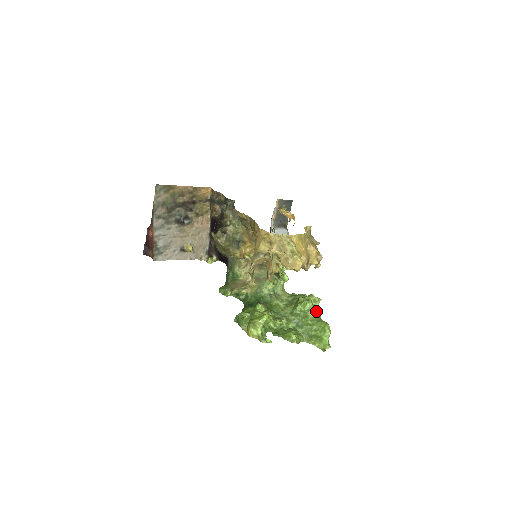
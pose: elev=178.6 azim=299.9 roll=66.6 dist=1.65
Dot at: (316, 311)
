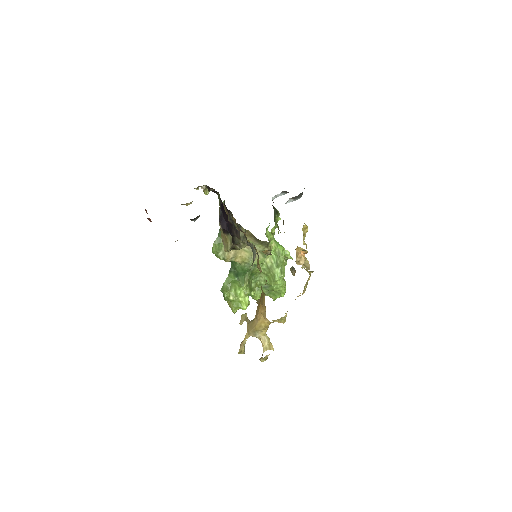
Dot at: (283, 279)
